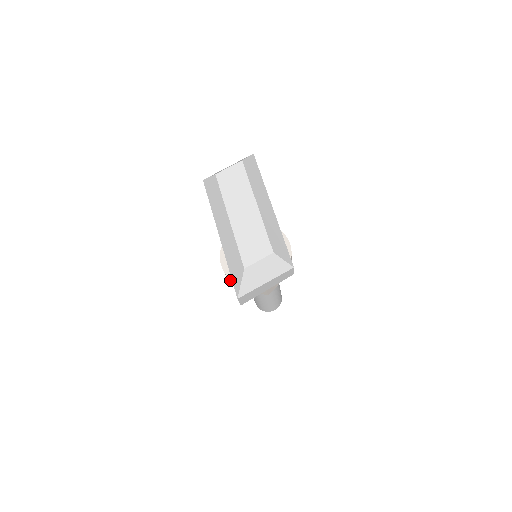
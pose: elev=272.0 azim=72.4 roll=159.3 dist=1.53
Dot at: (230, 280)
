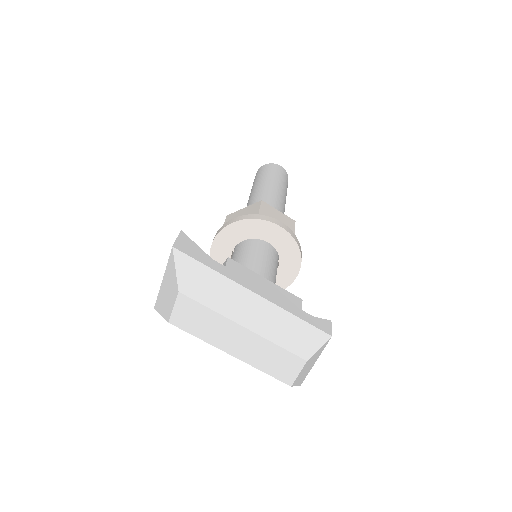
Dot at: occluded
